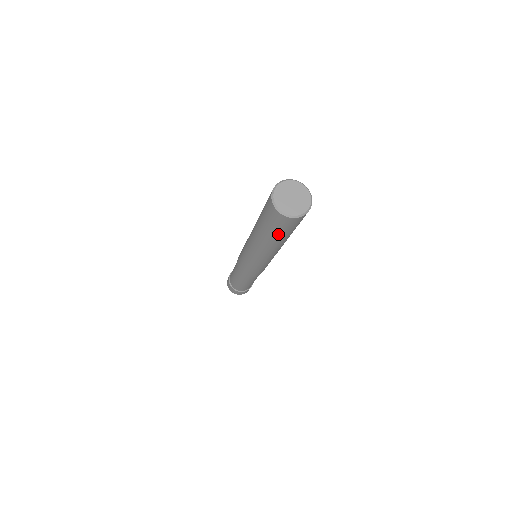
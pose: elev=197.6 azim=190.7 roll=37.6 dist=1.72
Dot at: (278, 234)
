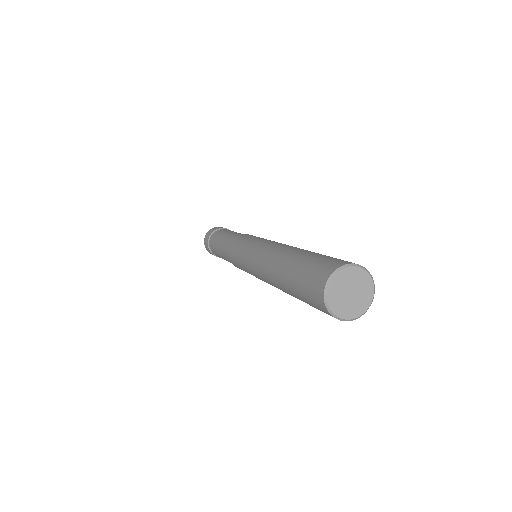
Dot at: occluded
